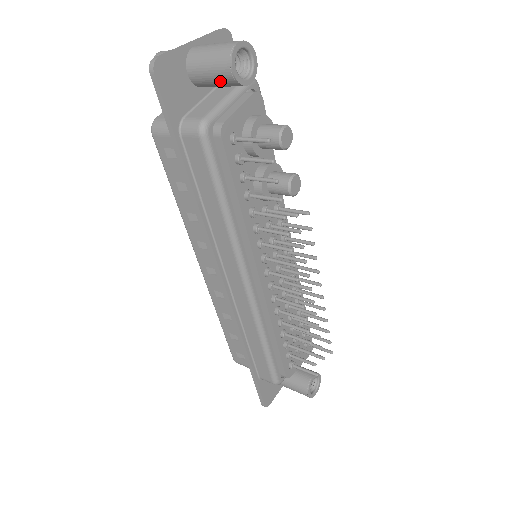
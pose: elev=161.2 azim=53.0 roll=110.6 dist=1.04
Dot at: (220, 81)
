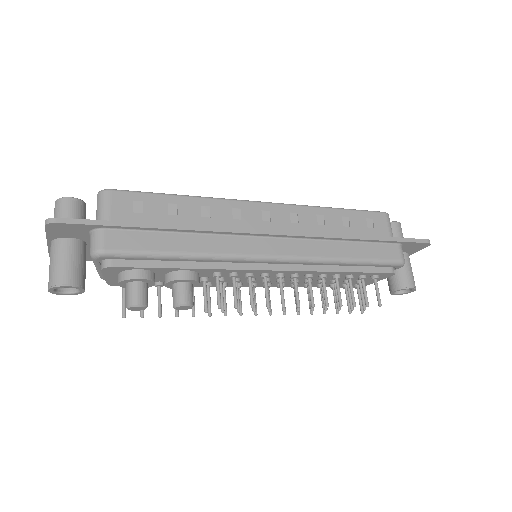
Dot at: occluded
